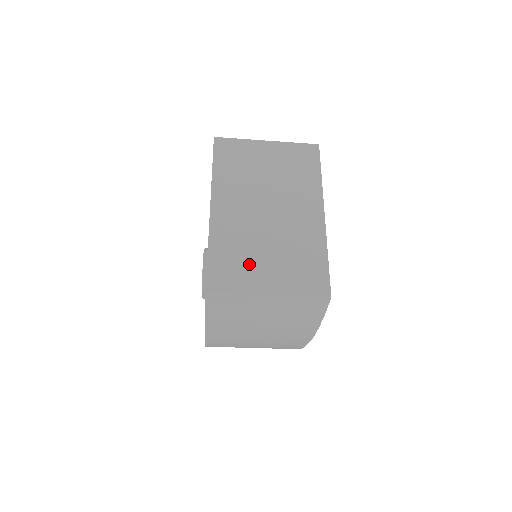
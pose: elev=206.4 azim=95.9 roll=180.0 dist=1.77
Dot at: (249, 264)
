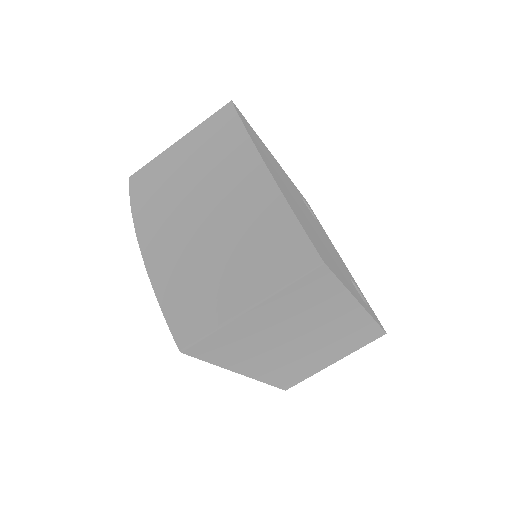
Dot at: occluded
